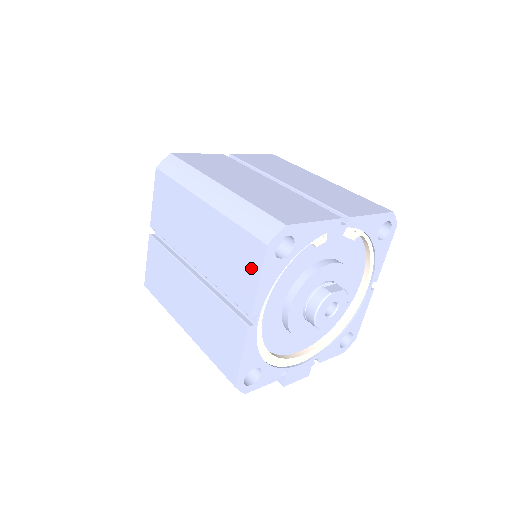
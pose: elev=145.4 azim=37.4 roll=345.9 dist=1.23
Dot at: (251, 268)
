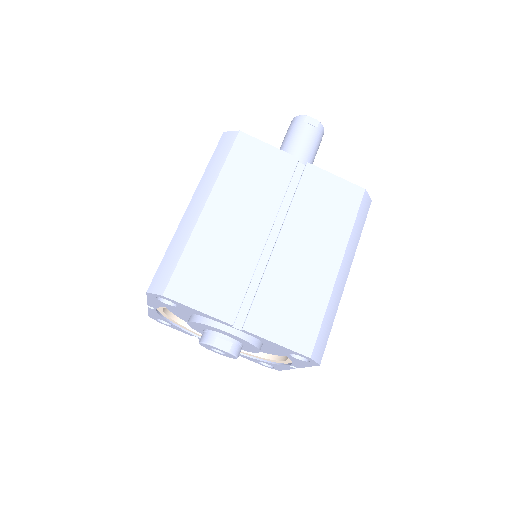
Dot at: occluded
